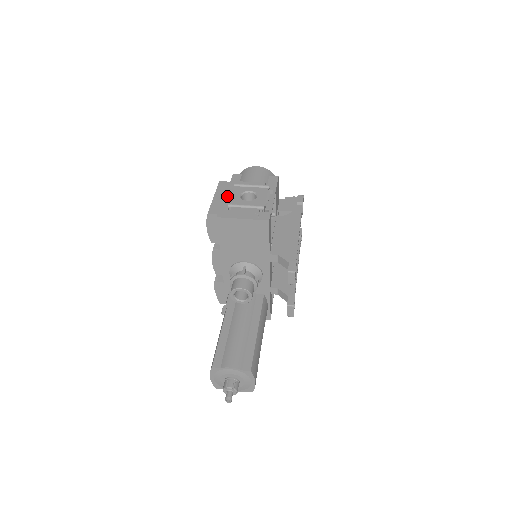
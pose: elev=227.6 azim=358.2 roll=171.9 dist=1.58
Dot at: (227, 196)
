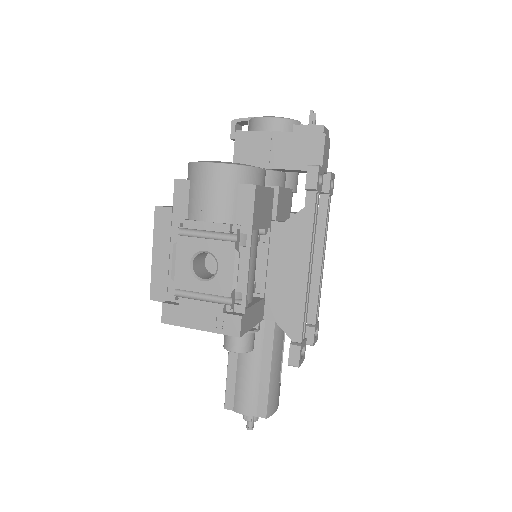
Dot at: (172, 253)
